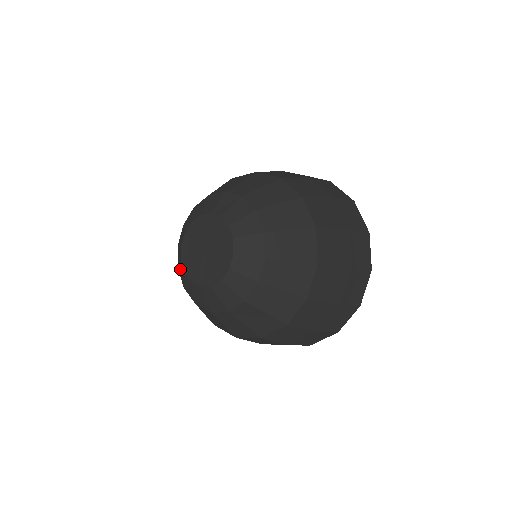
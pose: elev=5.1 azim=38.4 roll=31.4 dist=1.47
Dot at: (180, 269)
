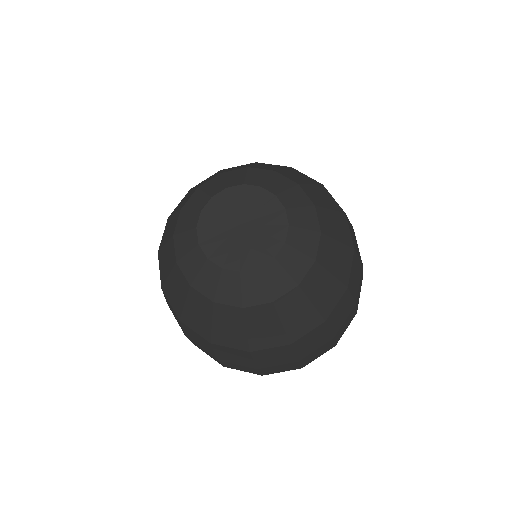
Dot at: (222, 289)
